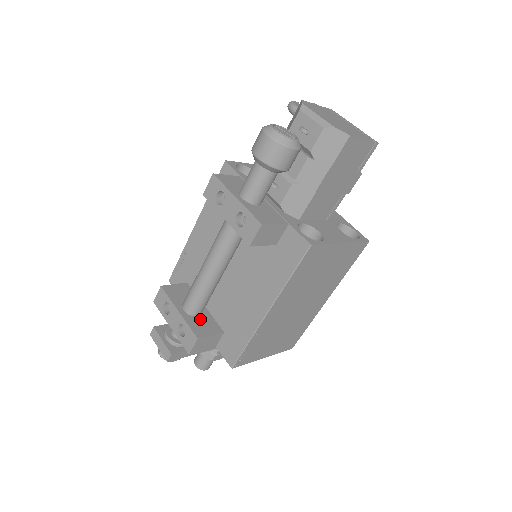
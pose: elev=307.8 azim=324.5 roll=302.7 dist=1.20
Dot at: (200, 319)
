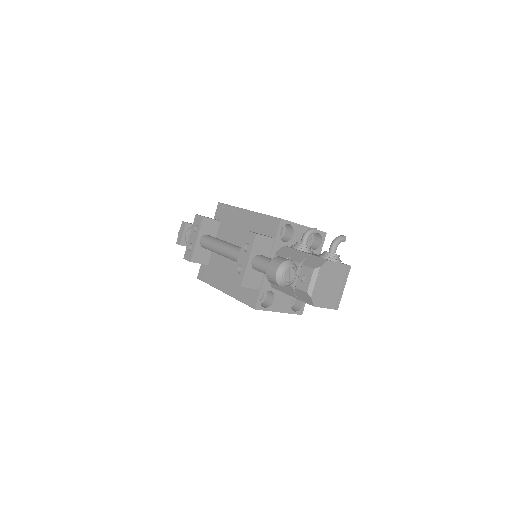
Dot at: (203, 250)
